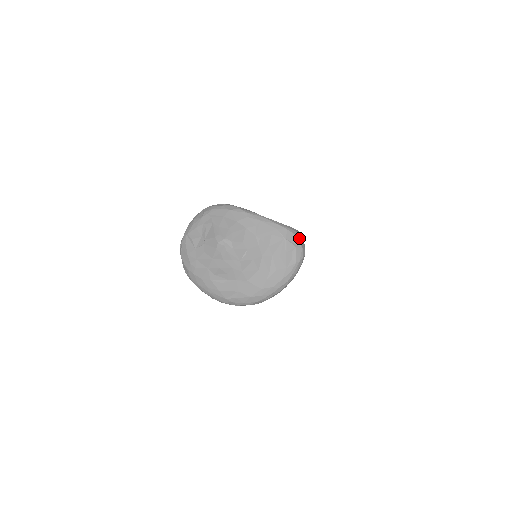
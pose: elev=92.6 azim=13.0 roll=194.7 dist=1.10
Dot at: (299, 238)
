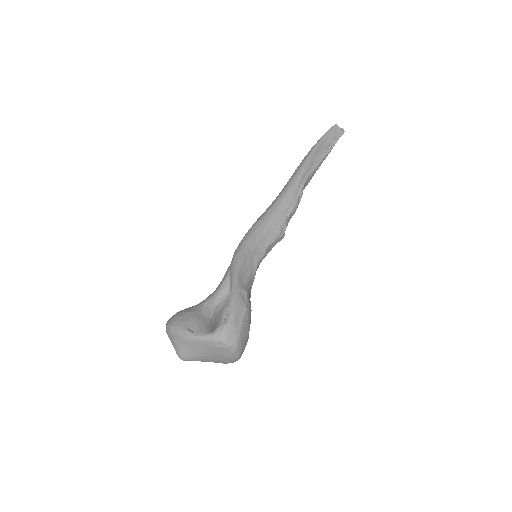
Dot at: (224, 340)
